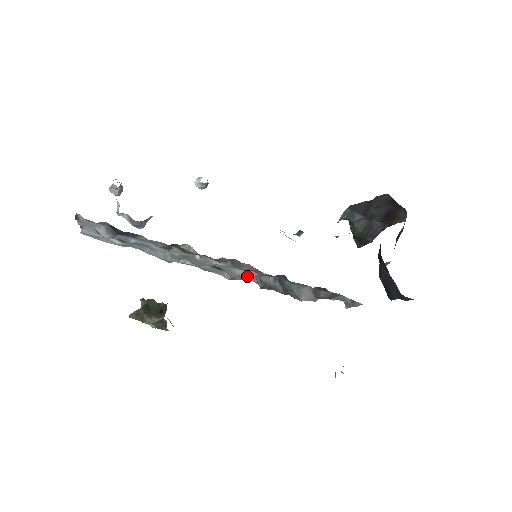
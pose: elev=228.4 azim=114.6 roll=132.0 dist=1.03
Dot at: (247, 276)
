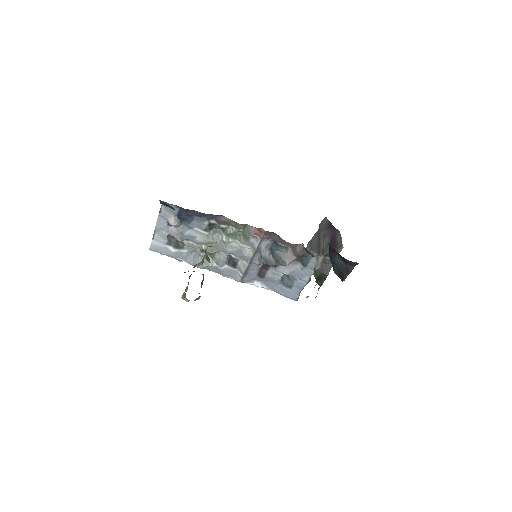
Dot at: (253, 255)
